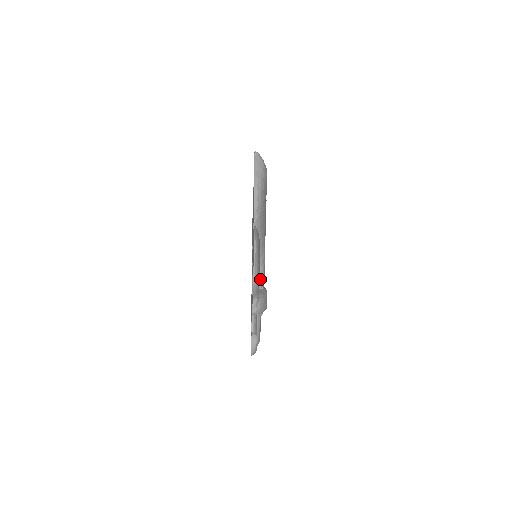
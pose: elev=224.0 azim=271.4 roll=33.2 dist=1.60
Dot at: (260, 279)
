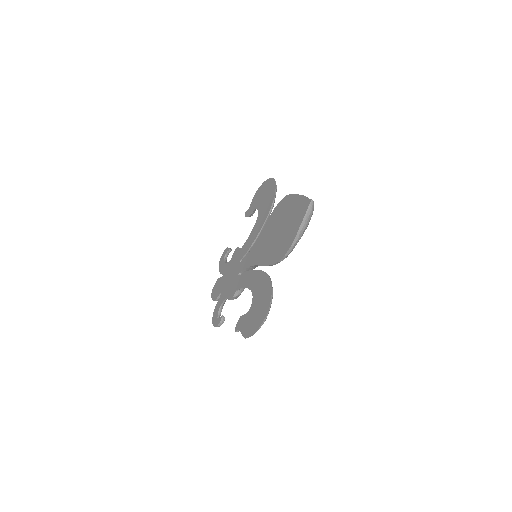
Dot at: occluded
